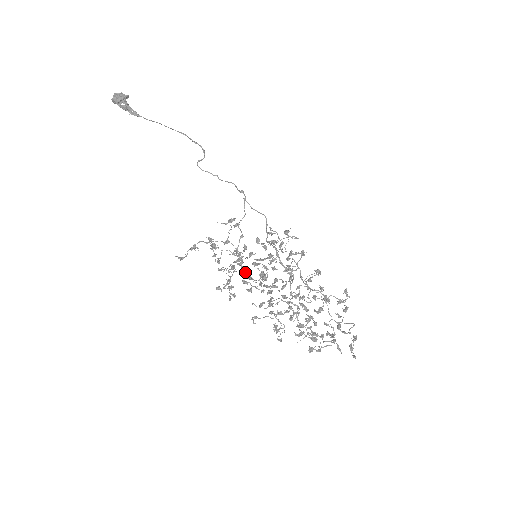
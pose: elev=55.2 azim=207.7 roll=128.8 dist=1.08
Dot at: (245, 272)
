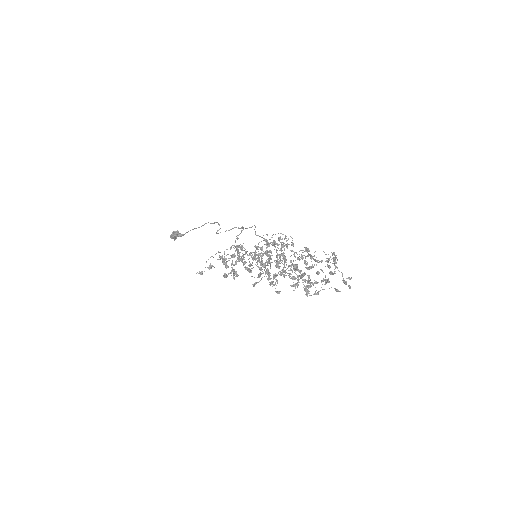
Dot at: occluded
